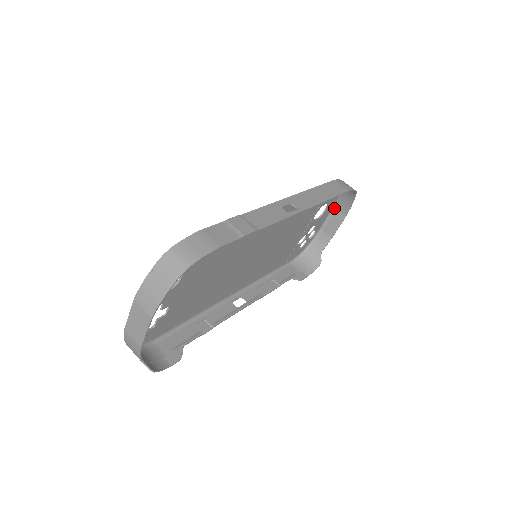
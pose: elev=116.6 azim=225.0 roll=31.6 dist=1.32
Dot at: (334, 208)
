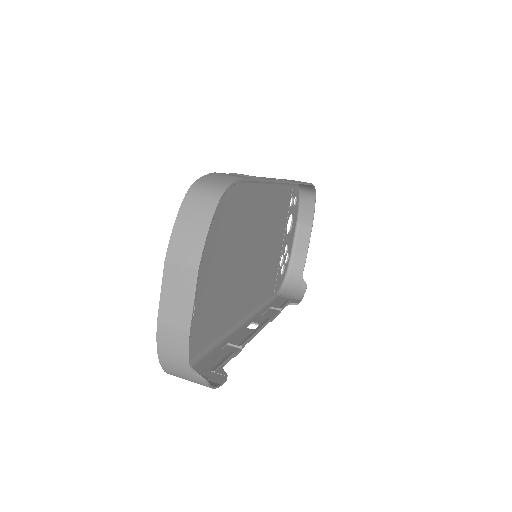
Dot at: (297, 224)
